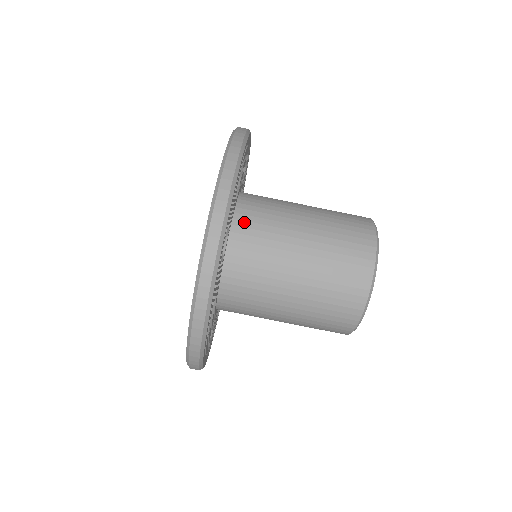
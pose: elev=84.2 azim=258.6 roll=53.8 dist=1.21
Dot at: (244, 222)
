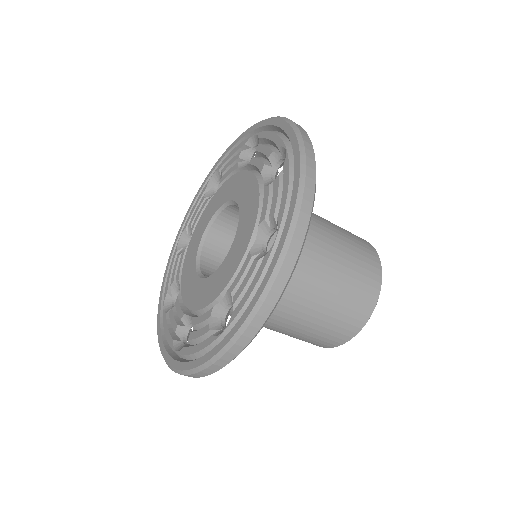
Dot at: occluded
